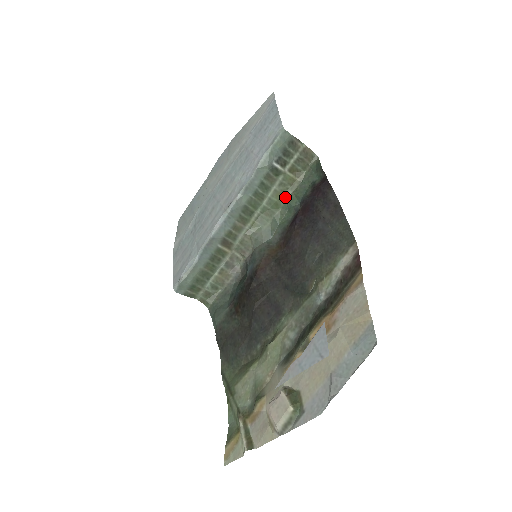
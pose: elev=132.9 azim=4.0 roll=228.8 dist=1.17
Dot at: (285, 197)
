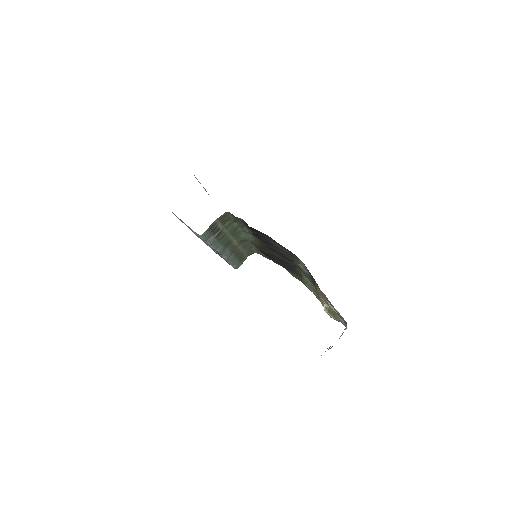
Dot at: (236, 226)
